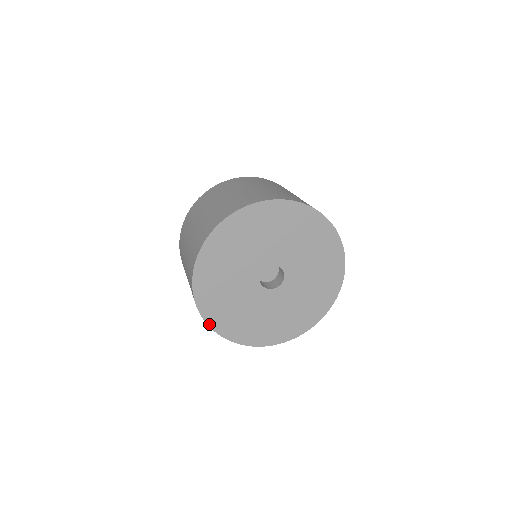
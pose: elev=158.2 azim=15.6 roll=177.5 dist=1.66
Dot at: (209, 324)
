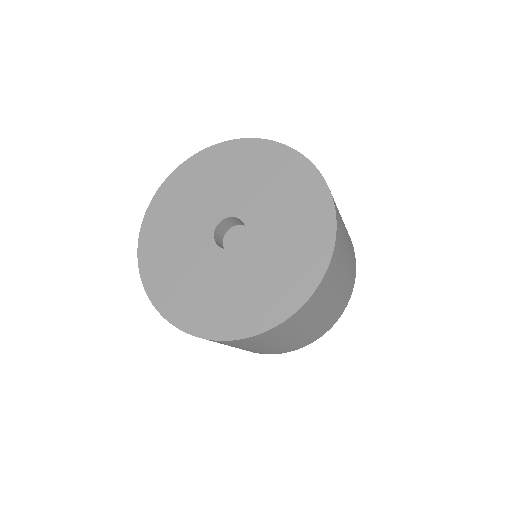
Dot at: (230, 338)
